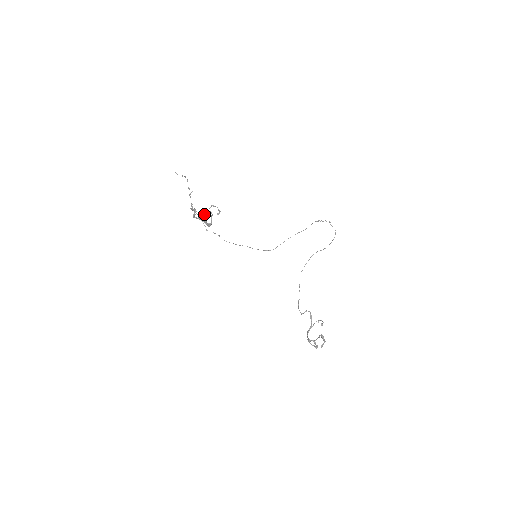
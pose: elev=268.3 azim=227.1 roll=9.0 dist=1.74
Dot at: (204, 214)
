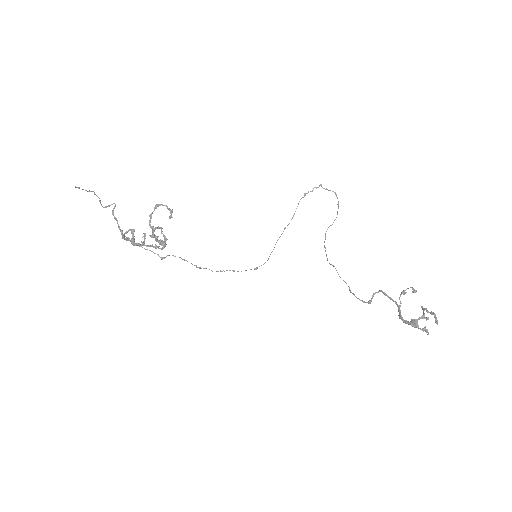
Dot at: (149, 224)
